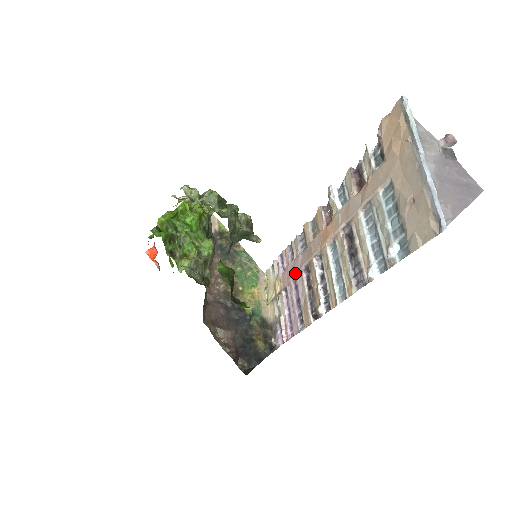
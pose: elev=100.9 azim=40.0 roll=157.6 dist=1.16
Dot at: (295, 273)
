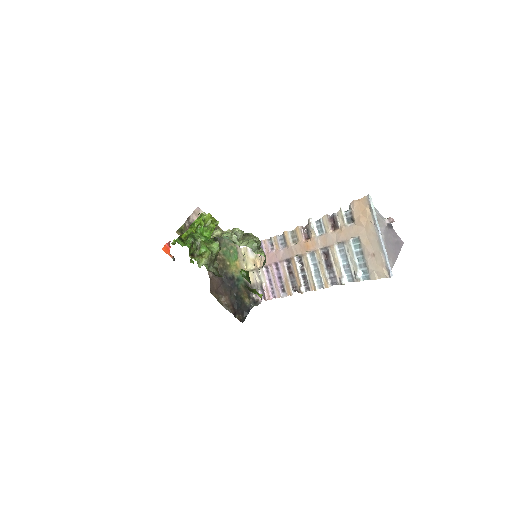
Dot at: (277, 260)
